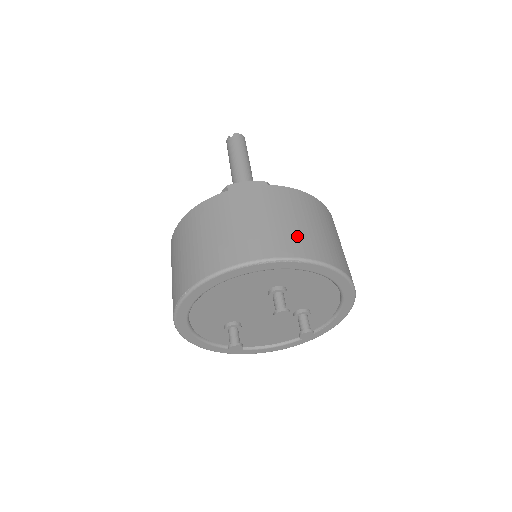
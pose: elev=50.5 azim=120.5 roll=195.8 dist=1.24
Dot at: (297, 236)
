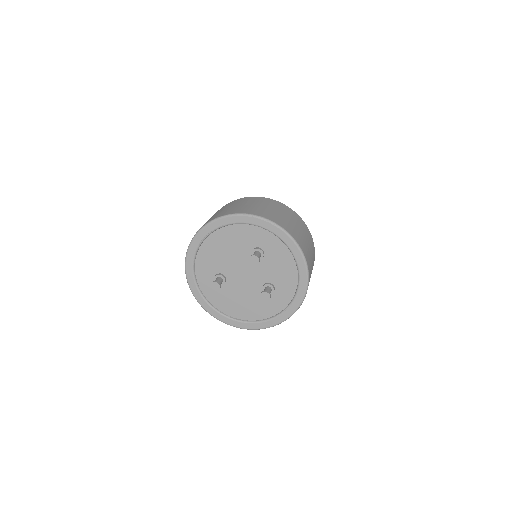
Dot at: (283, 220)
